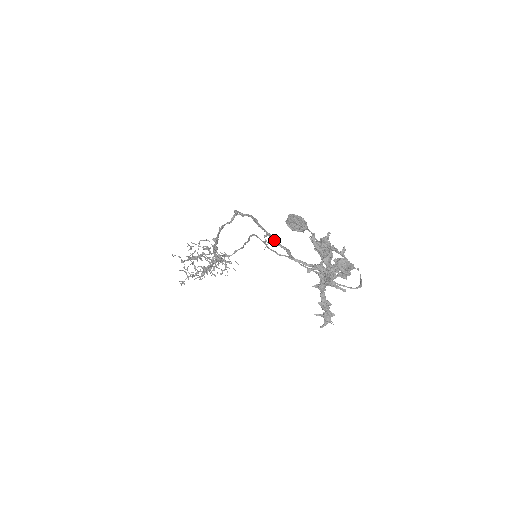
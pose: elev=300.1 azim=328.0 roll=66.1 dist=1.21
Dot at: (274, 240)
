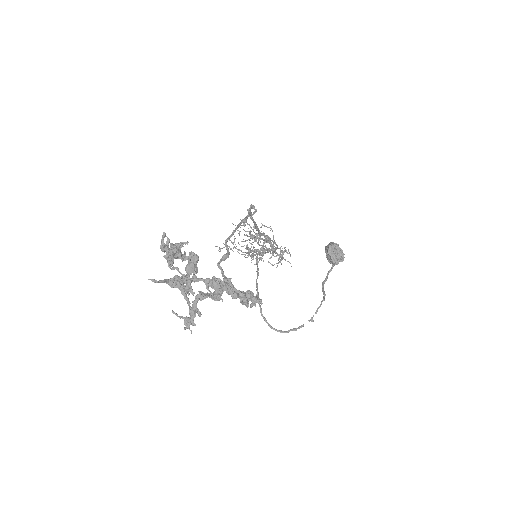
Dot at: (226, 240)
